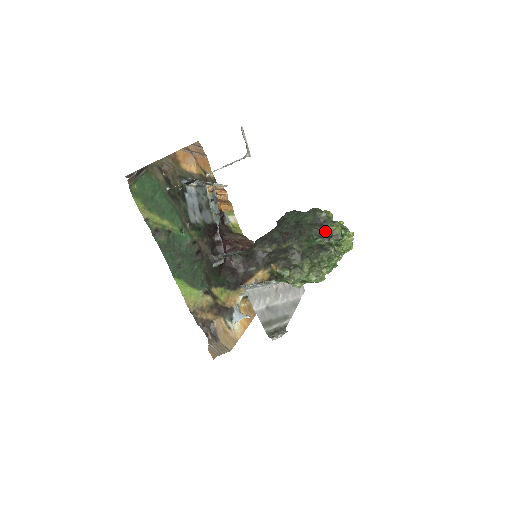
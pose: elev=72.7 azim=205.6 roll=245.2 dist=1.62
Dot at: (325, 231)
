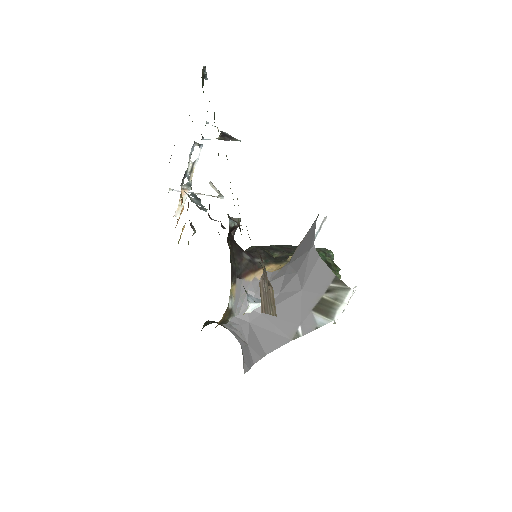
Dot at: occluded
